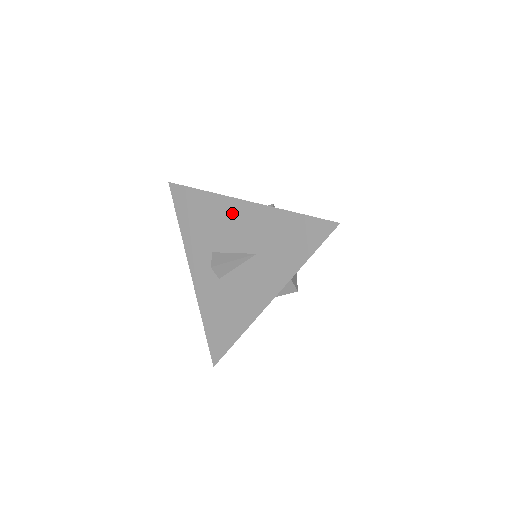
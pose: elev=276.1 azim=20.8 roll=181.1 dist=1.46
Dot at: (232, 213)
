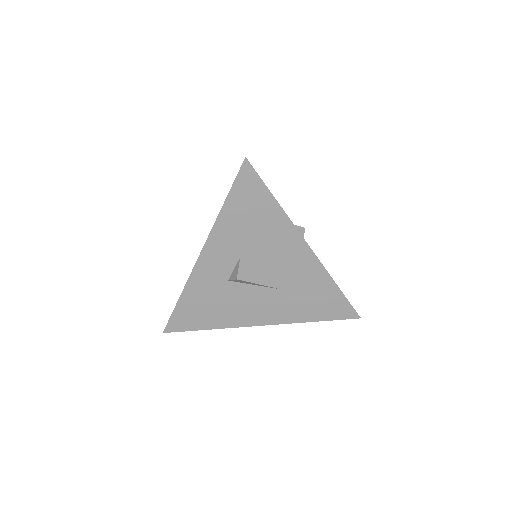
Dot at: (289, 246)
